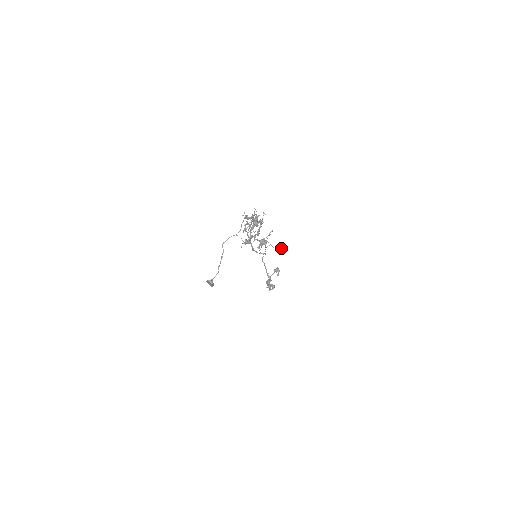
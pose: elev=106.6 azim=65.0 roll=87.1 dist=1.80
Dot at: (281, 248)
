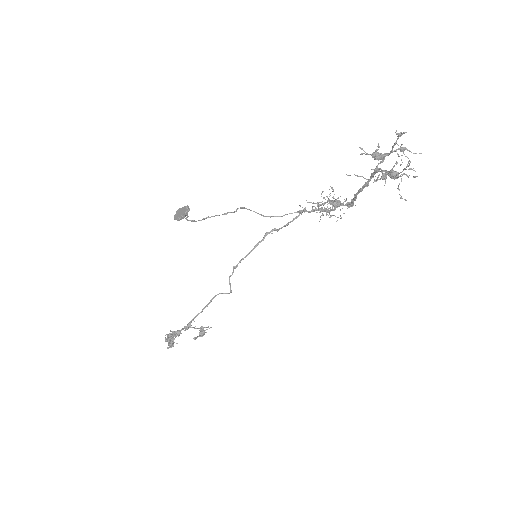
Dot at: occluded
